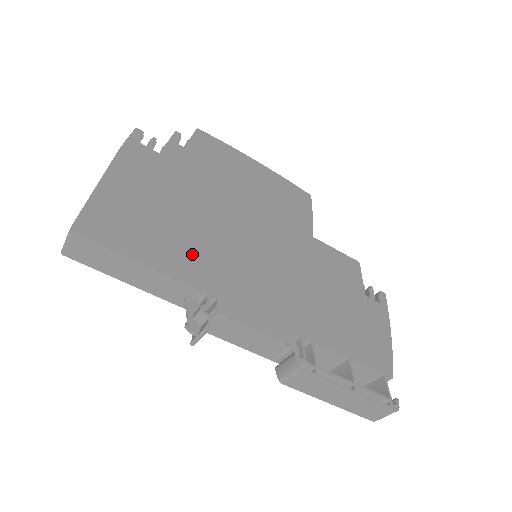
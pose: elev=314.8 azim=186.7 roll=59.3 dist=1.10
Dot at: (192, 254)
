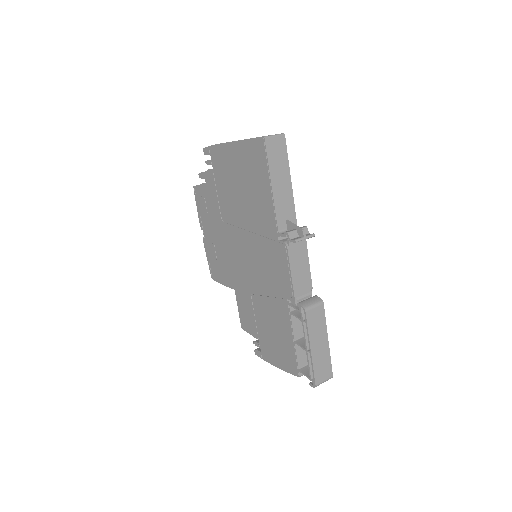
Dot at: occluded
